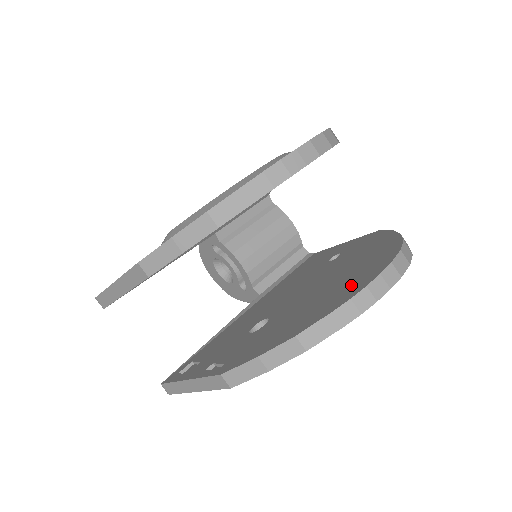
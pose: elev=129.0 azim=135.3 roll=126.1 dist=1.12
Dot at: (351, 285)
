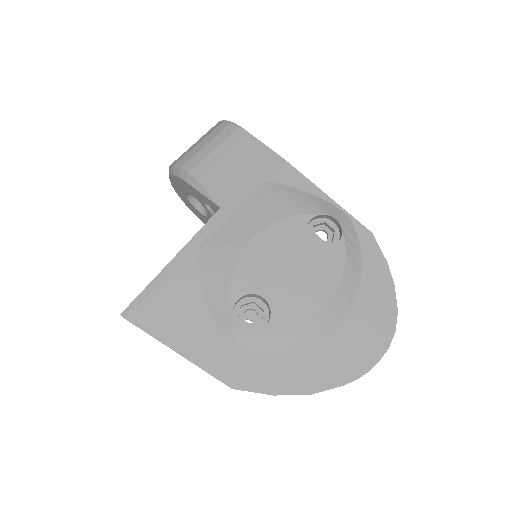
Dot at: occluded
